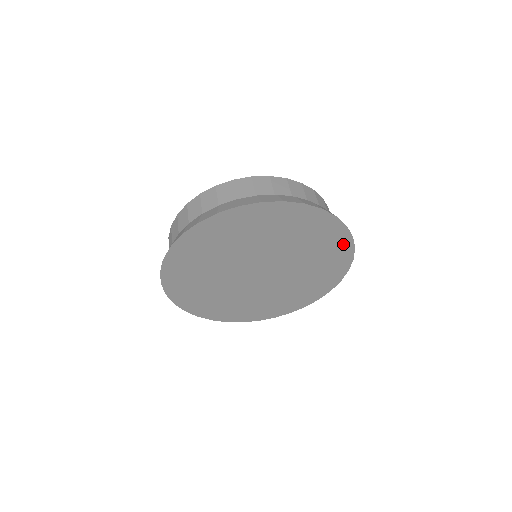
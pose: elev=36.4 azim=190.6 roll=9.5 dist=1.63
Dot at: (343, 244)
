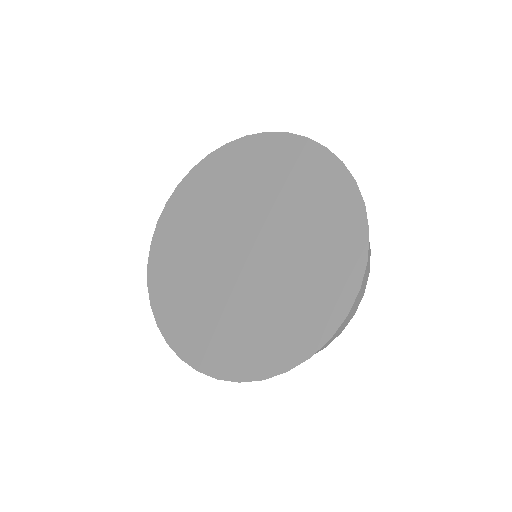
Dot at: (350, 267)
